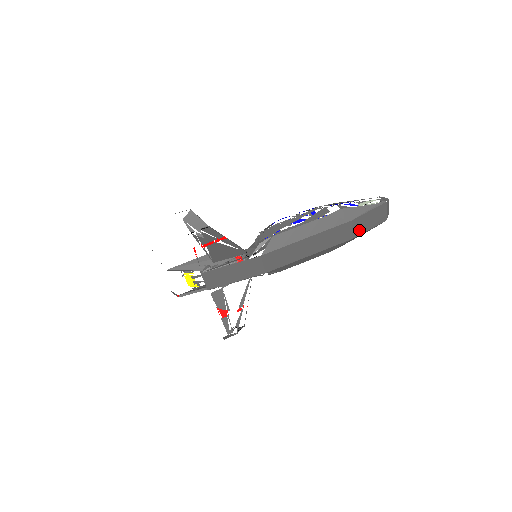
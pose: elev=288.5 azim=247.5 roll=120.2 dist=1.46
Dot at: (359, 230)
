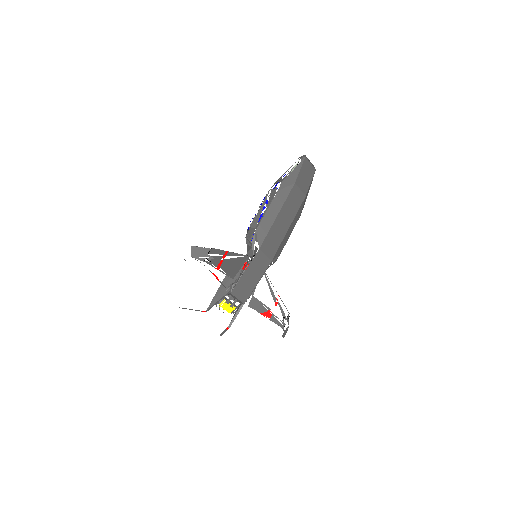
Dot at: (305, 187)
